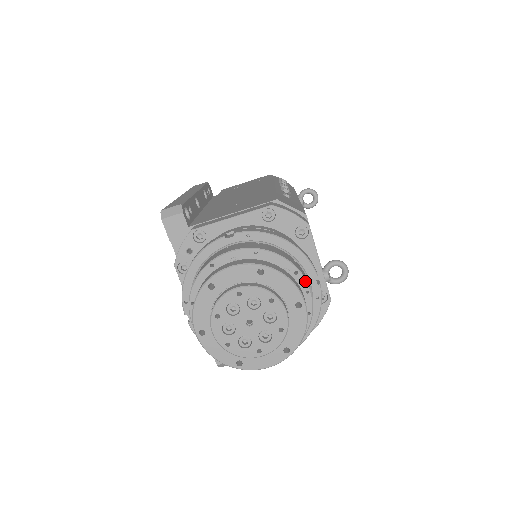
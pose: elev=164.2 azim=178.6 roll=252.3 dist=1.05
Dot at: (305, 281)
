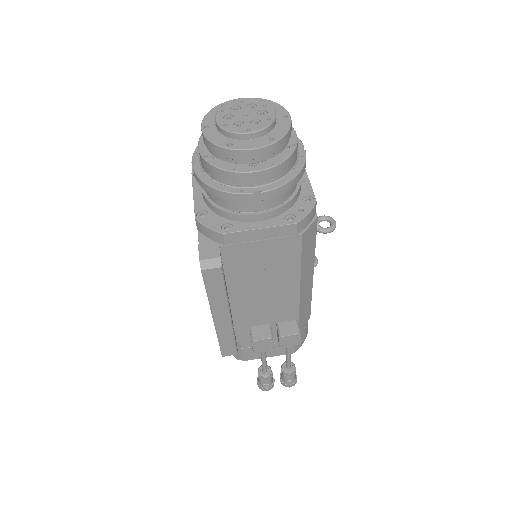
Dot at: (293, 128)
